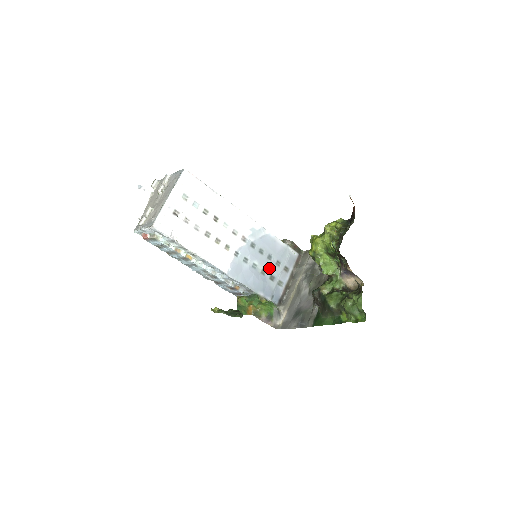
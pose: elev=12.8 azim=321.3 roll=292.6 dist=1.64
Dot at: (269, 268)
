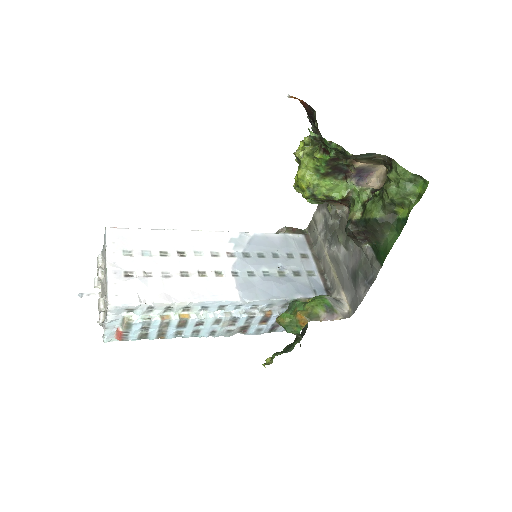
Dot at: (284, 266)
